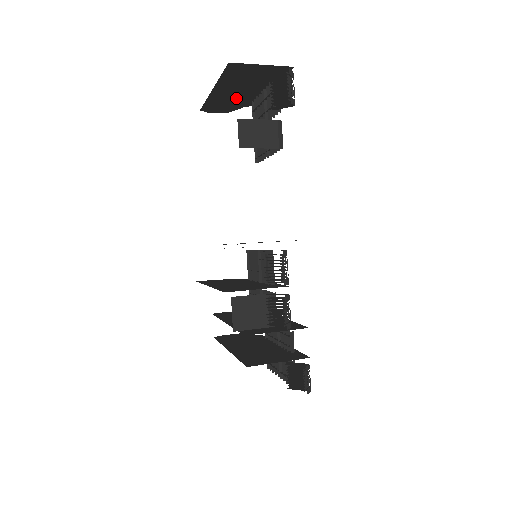
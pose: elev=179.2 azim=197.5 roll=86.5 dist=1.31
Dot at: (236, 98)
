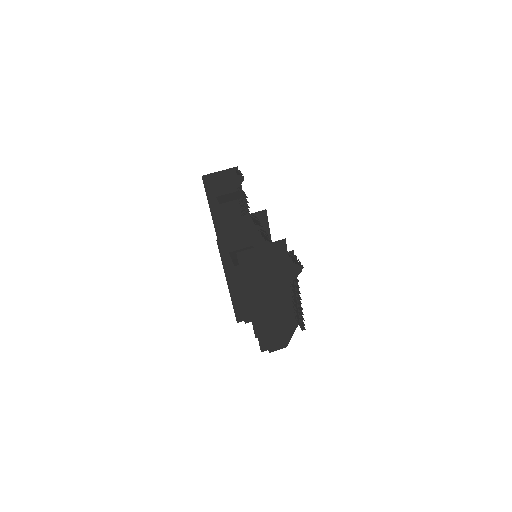
Dot at: occluded
